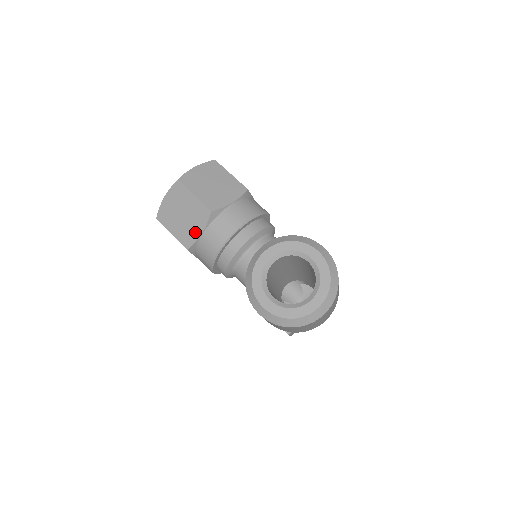
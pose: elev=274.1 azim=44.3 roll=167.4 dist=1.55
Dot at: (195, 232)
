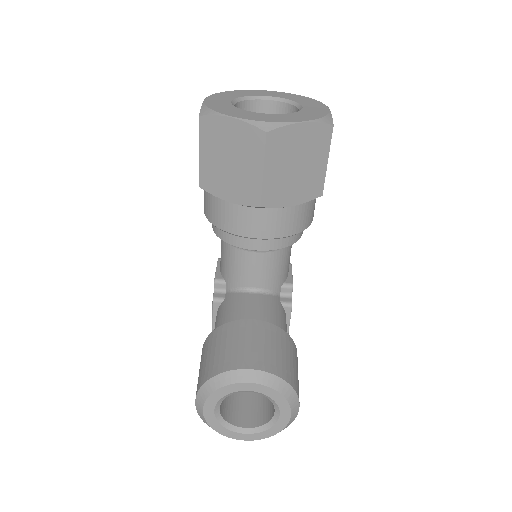
Dot at: (224, 191)
